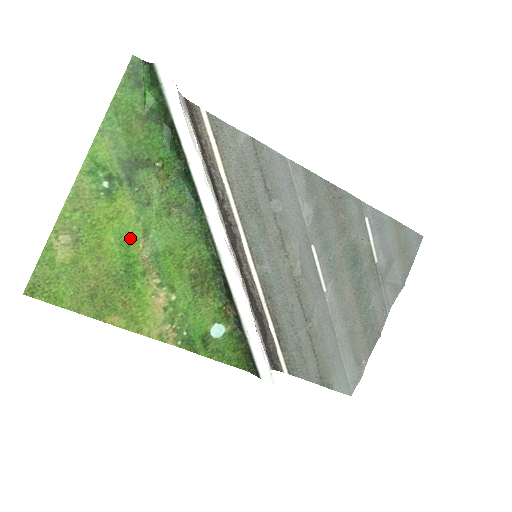
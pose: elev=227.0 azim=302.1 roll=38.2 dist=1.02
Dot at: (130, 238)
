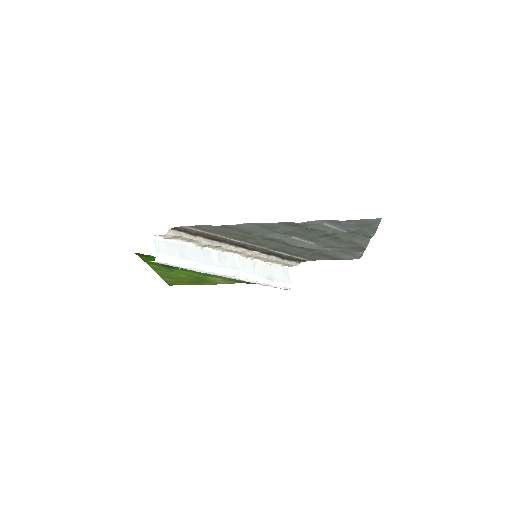
Dot at: (191, 274)
